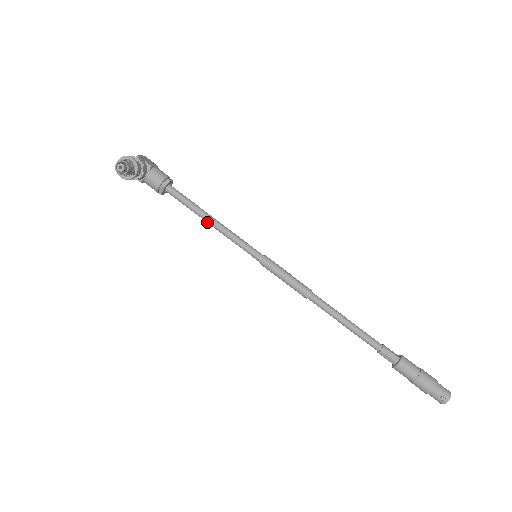
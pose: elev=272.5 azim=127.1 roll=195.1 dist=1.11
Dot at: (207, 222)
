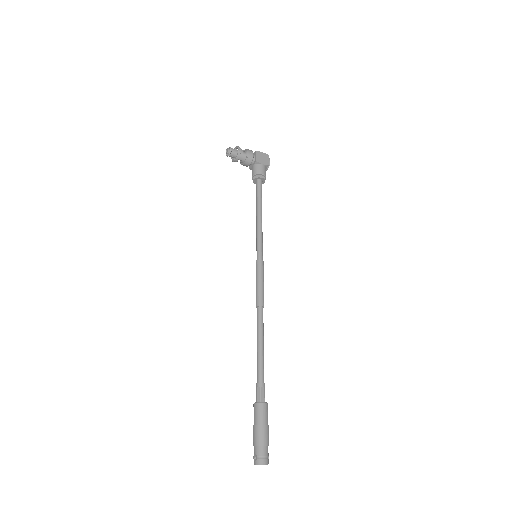
Dot at: (257, 216)
